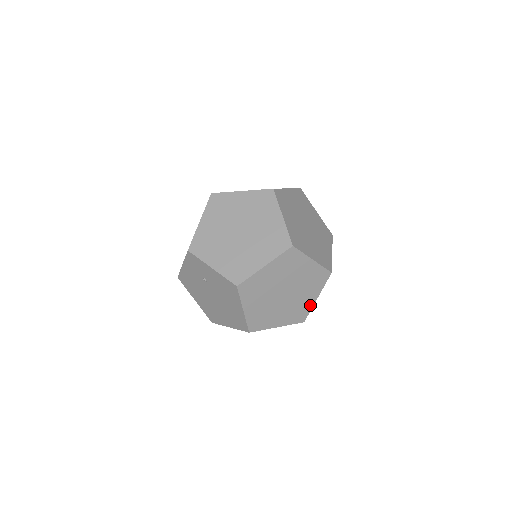
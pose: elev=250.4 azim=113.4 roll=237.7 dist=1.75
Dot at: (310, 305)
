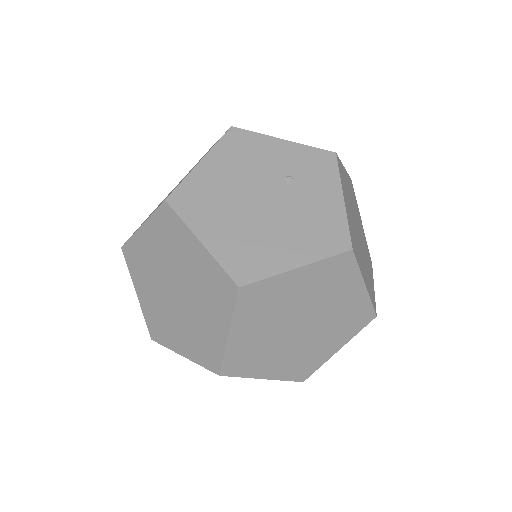
Dot at: occluded
